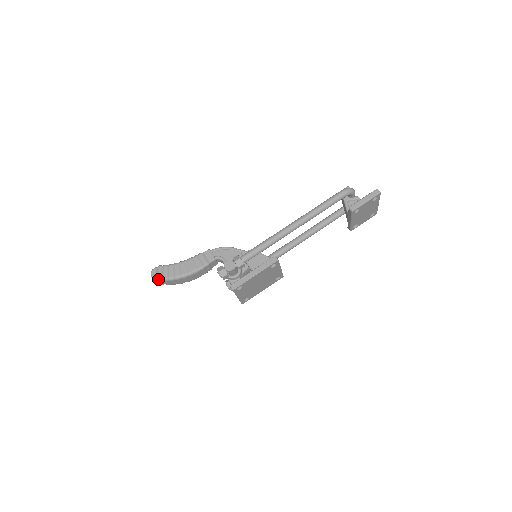
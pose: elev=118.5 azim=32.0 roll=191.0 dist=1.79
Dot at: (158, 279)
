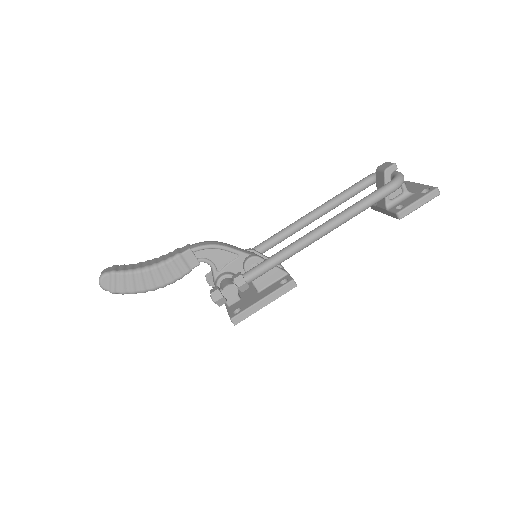
Dot at: (114, 293)
